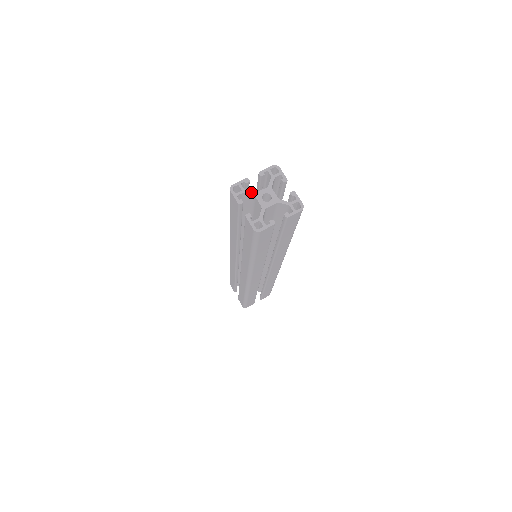
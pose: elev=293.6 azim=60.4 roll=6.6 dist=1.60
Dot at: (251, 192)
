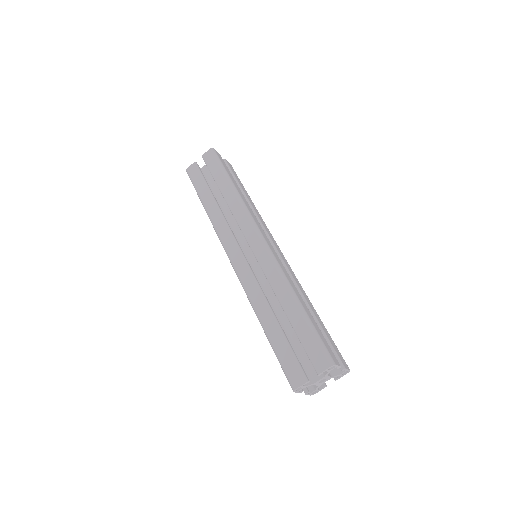
Dot at: (310, 385)
